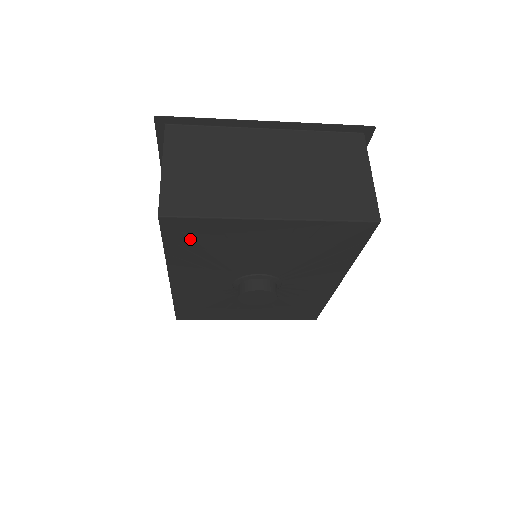
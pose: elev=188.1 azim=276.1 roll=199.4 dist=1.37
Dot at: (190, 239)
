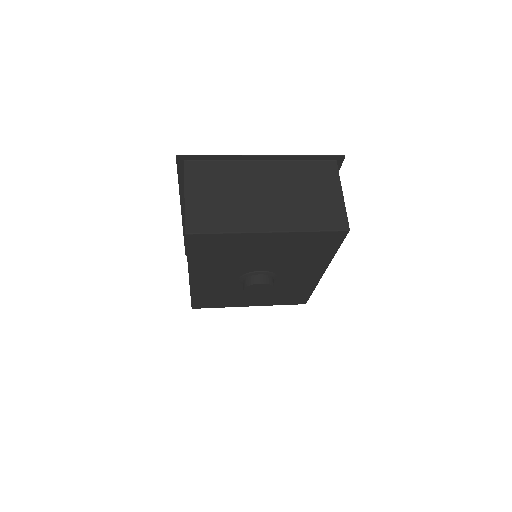
Dot at: (208, 248)
